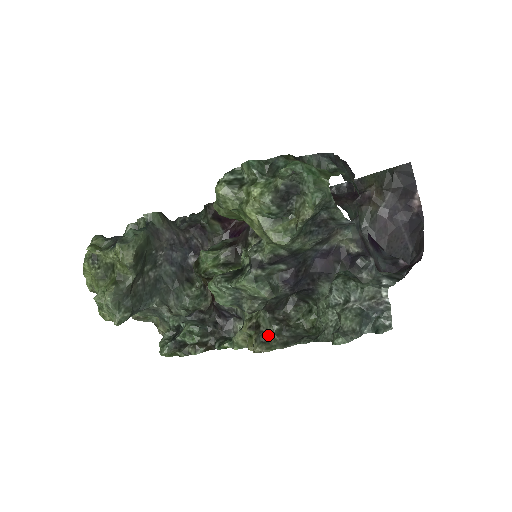
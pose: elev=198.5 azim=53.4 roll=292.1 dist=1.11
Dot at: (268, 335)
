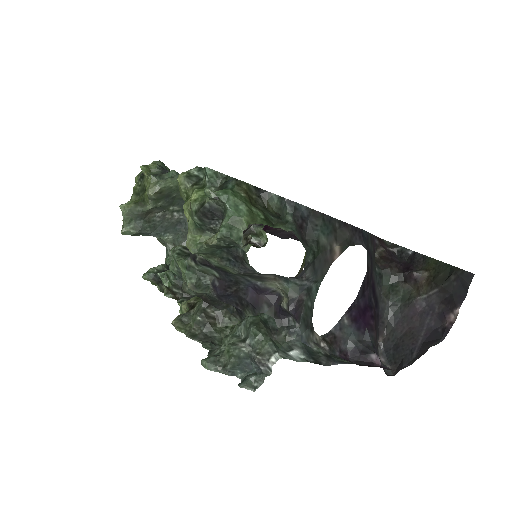
Dot at: (190, 319)
